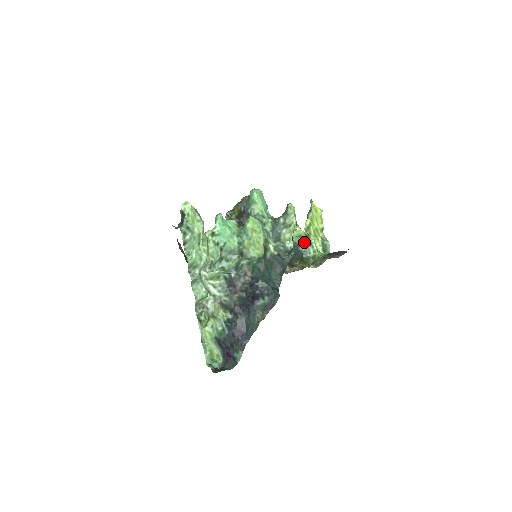
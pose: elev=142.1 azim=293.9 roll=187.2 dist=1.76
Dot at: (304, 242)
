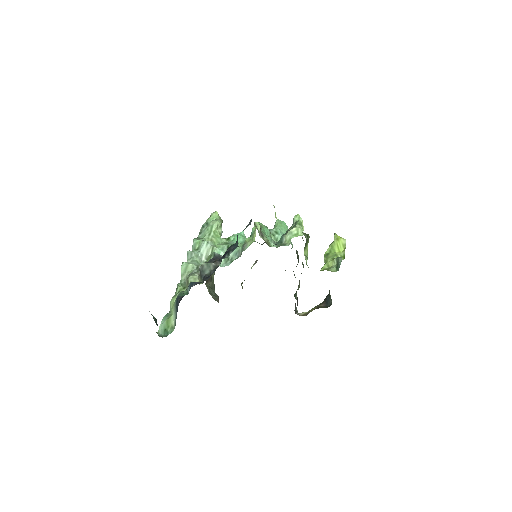
Dot at: (293, 226)
